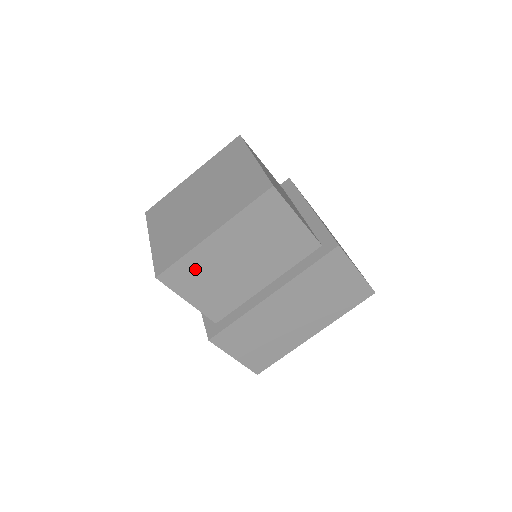
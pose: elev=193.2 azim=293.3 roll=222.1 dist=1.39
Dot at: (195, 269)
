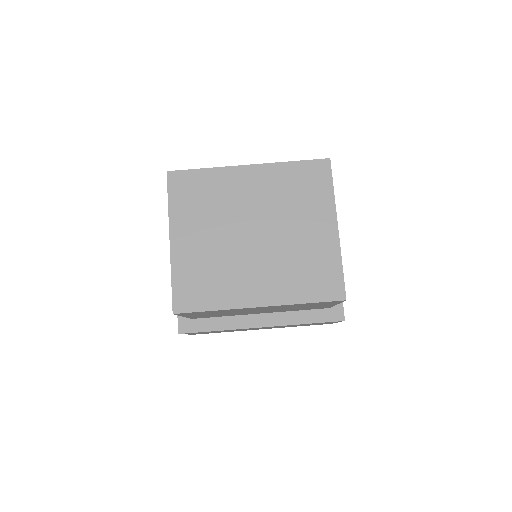
Dot at: (215, 312)
